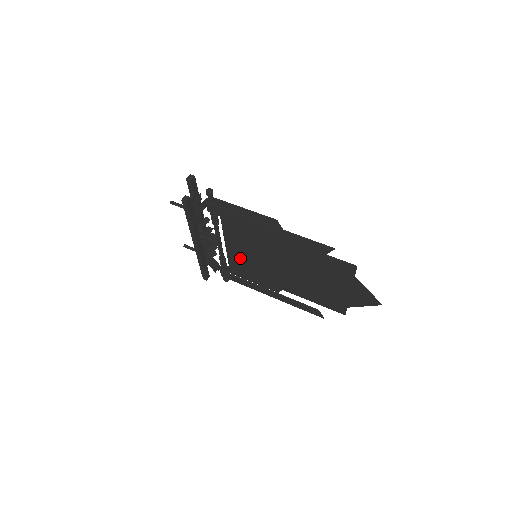
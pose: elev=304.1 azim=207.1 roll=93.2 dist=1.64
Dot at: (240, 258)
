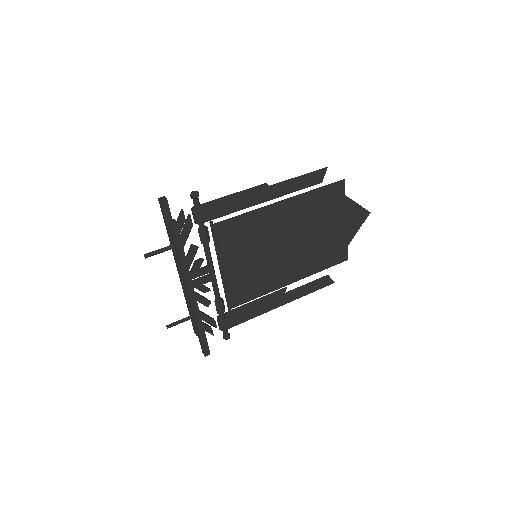
Dot at: (239, 277)
